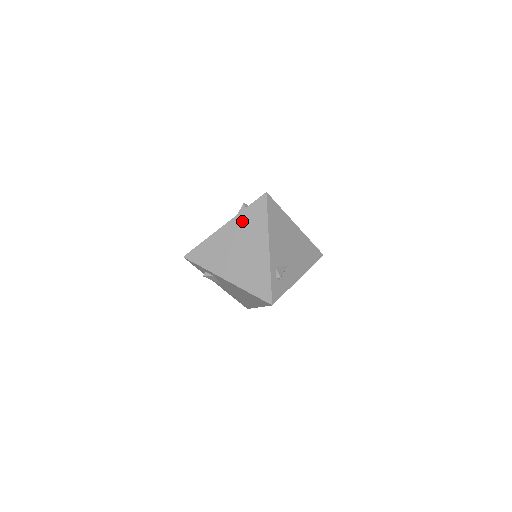
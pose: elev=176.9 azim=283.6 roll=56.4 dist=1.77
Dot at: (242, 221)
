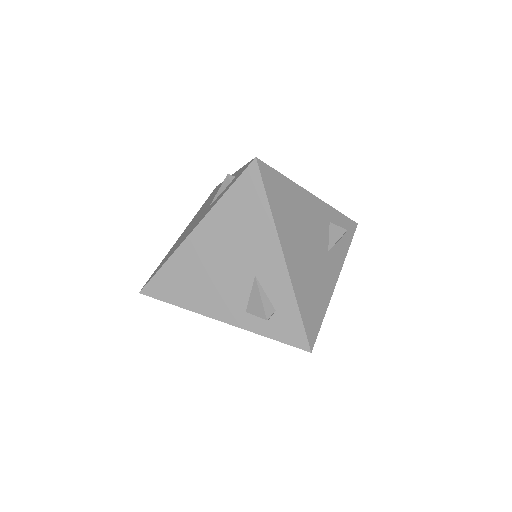
Dot at: occluded
